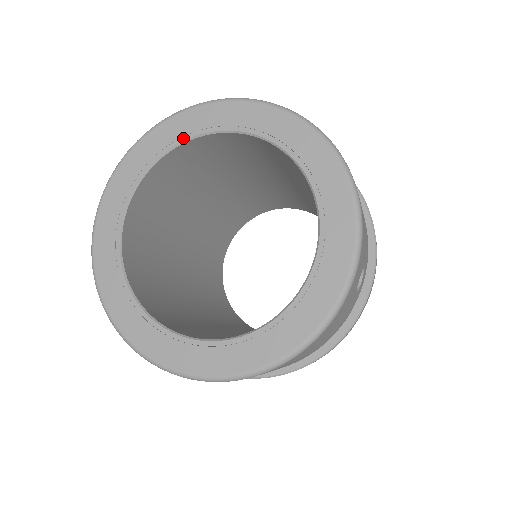
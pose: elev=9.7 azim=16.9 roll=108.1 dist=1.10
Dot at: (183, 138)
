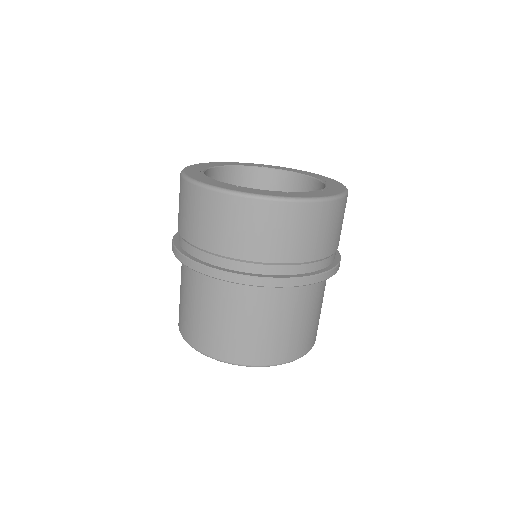
Dot at: (232, 165)
